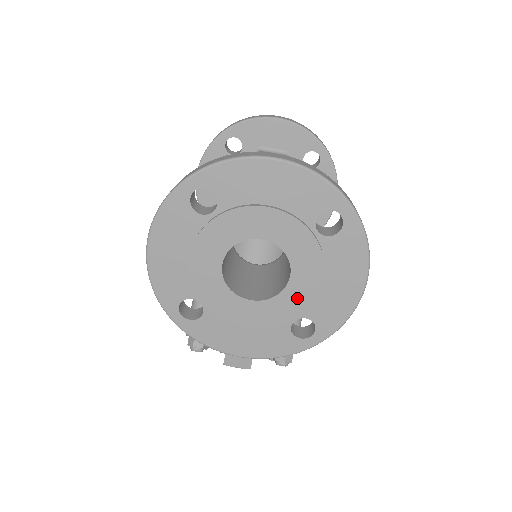
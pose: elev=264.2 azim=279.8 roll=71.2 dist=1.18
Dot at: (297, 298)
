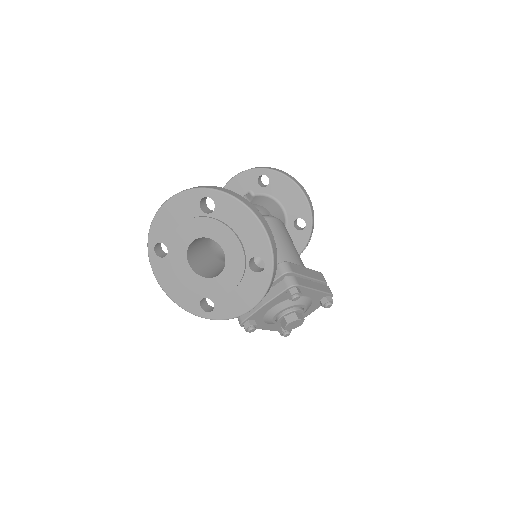
Dot at: (234, 252)
